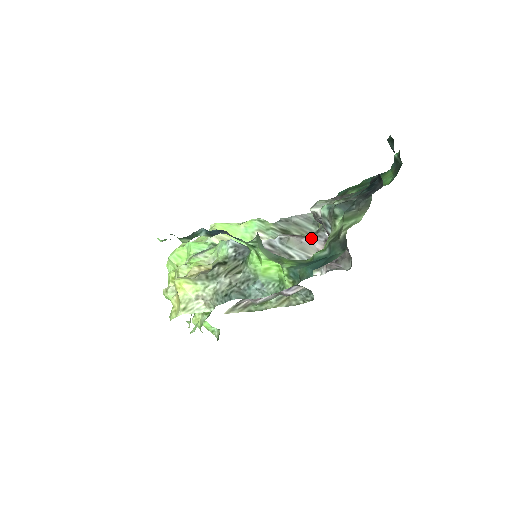
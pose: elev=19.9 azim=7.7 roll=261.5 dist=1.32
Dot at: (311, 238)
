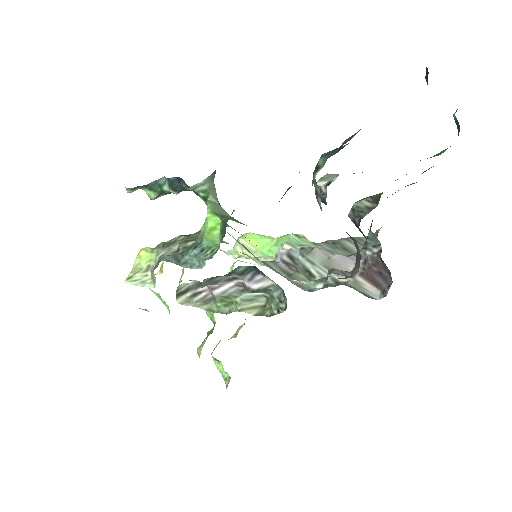
Dot at: (346, 256)
